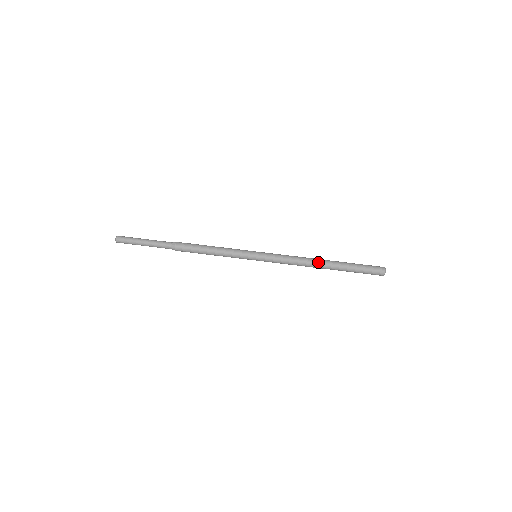
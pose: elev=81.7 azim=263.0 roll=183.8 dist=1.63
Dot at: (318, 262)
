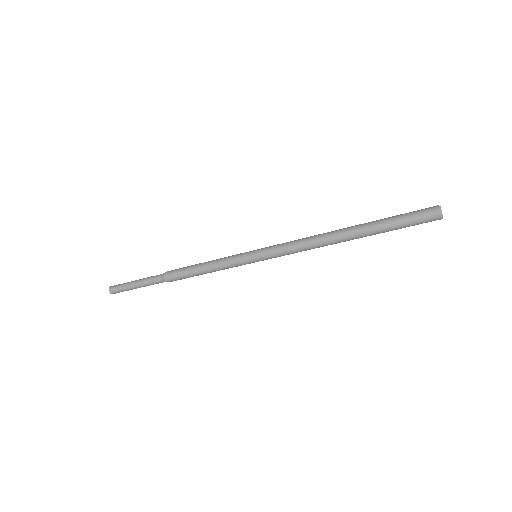
Dot at: (336, 240)
